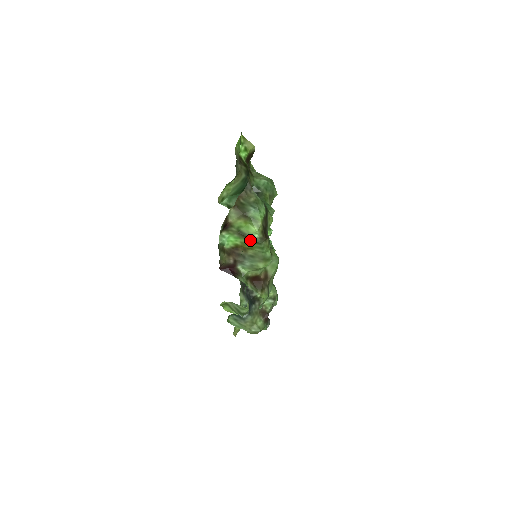
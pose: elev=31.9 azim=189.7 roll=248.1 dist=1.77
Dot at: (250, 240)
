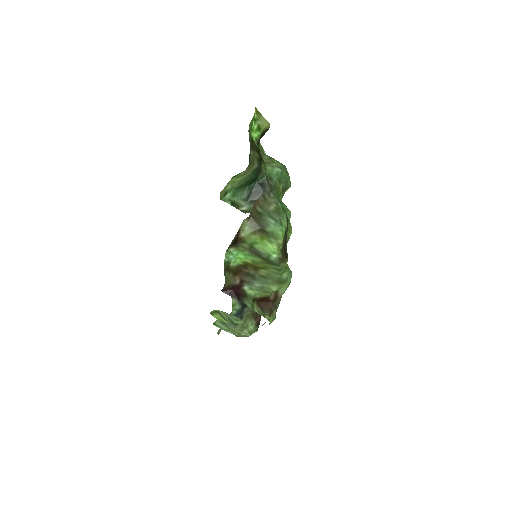
Dot at: (265, 260)
